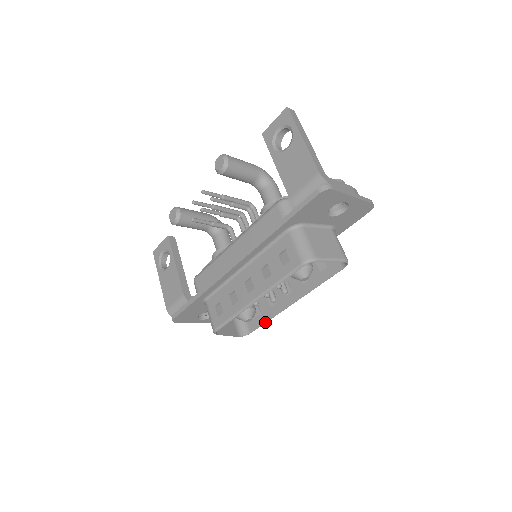
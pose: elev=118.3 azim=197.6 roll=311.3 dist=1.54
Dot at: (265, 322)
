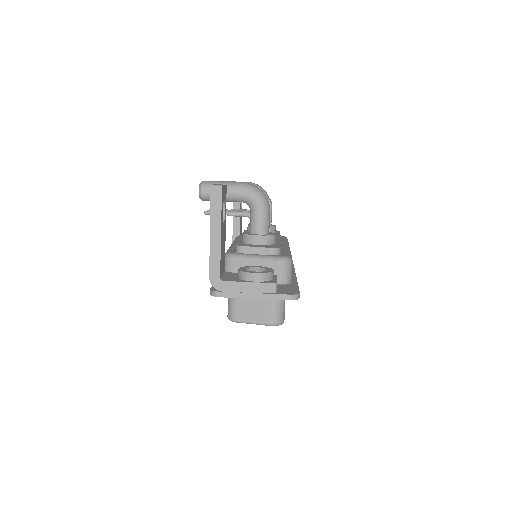
Dot at: occluded
